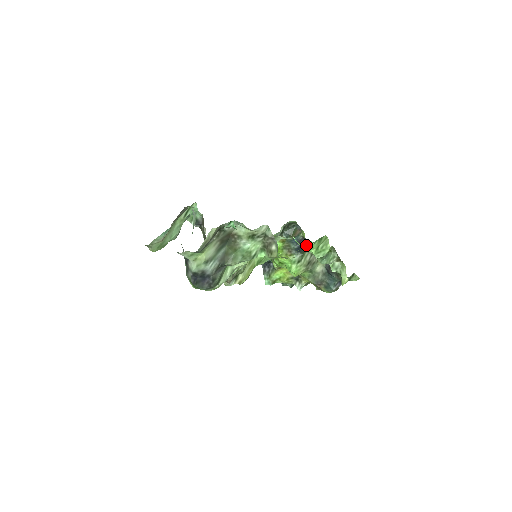
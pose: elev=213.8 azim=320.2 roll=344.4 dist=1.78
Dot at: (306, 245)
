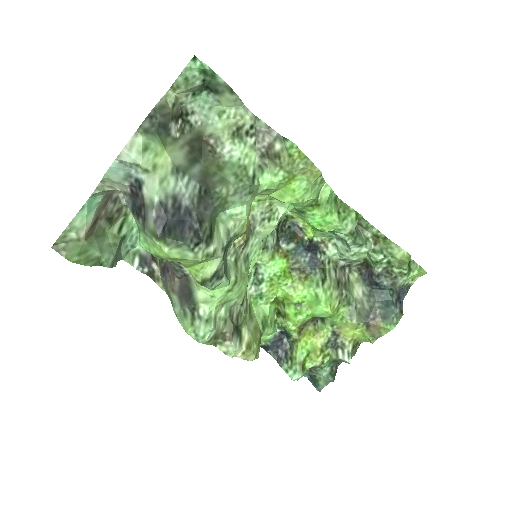
Dot at: (321, 200)
